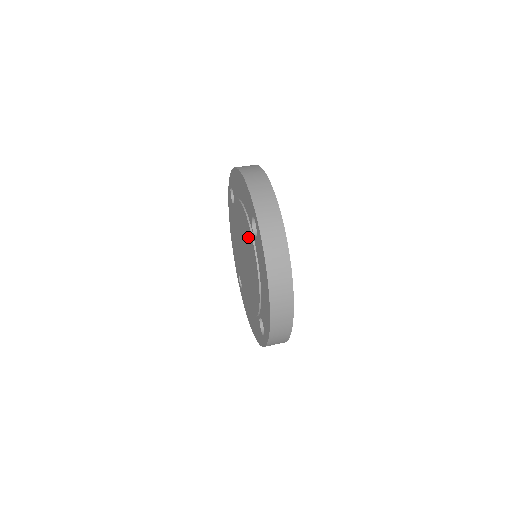
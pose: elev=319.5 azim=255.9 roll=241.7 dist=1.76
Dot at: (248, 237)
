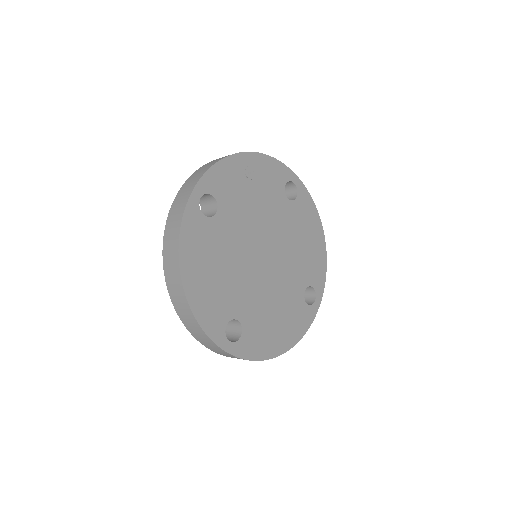
Dot at: occluded
